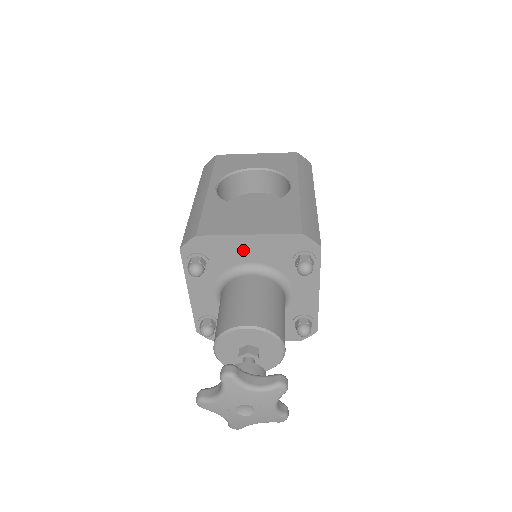
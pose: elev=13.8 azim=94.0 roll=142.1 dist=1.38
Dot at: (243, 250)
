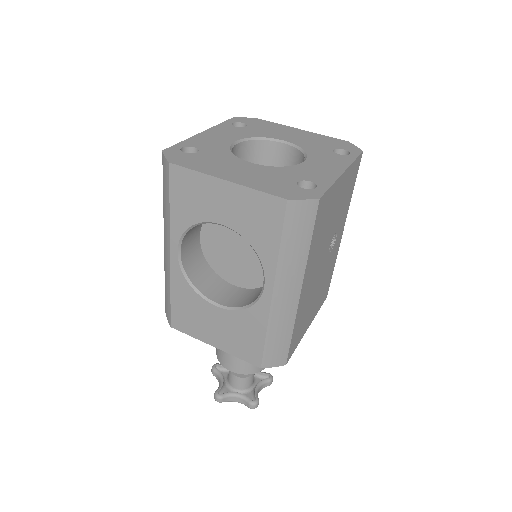
Dot at: occluded
